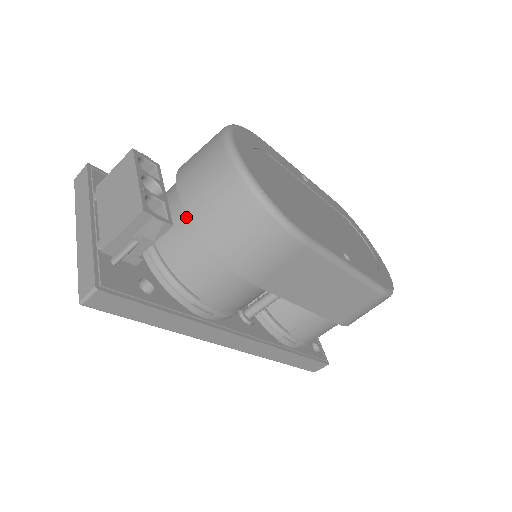
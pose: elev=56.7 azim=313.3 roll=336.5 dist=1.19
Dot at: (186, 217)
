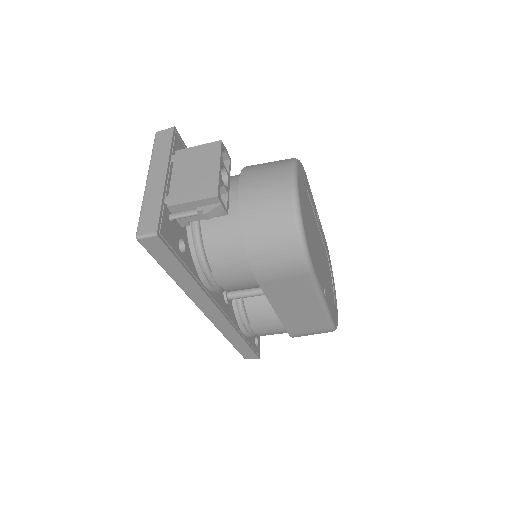
Dot at: (236, 211)
